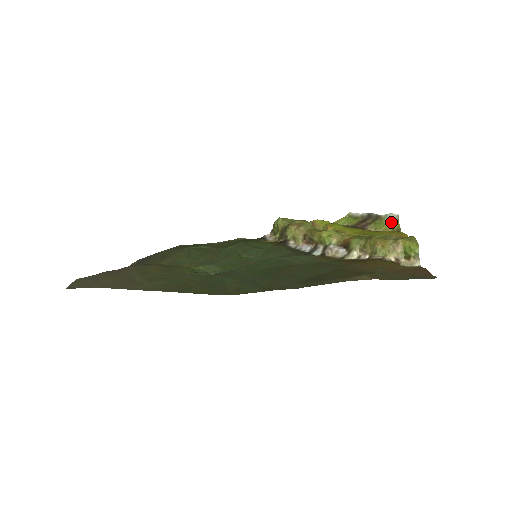
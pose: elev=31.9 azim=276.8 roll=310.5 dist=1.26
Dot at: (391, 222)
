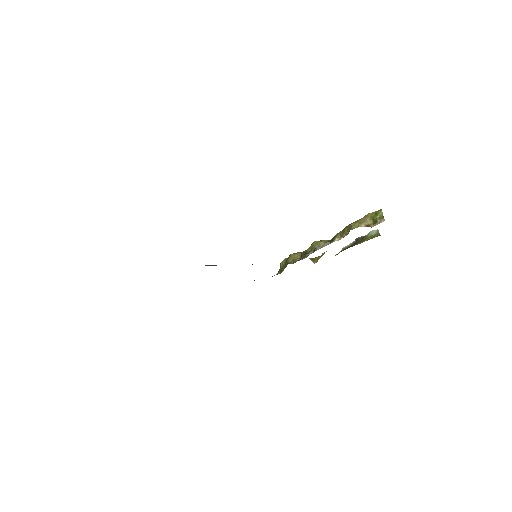
Dot at: (373, 236)
